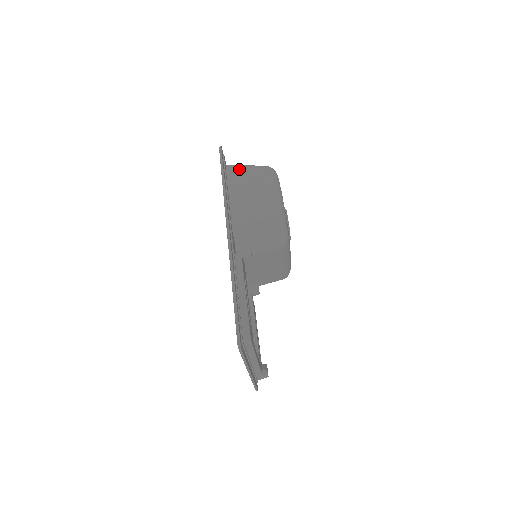
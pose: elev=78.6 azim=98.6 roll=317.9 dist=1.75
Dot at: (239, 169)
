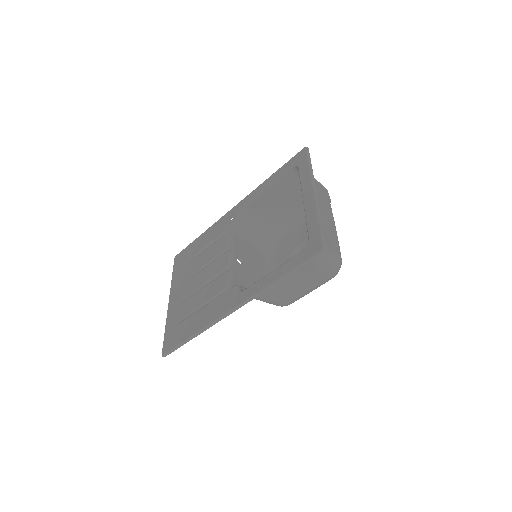
Dot at: (313, 264)
